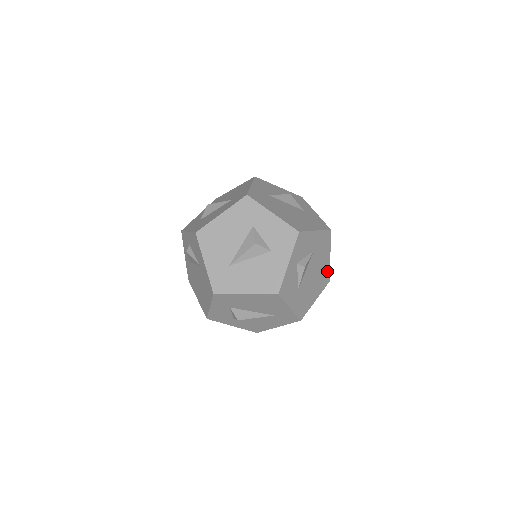
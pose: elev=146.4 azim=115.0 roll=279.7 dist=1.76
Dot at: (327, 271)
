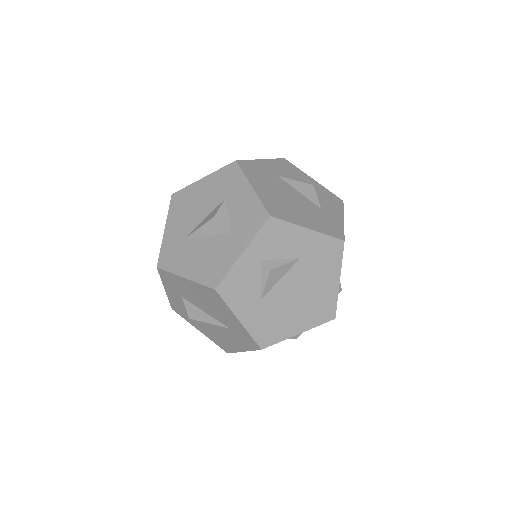
Dot at: (330, 301)
